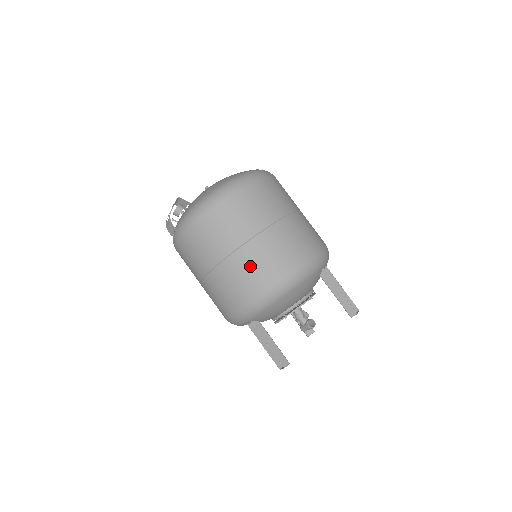
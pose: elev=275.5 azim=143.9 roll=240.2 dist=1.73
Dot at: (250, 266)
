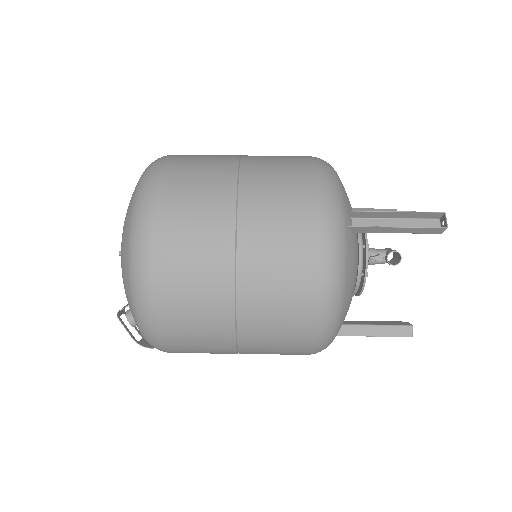
Dot at: (270, 341)
